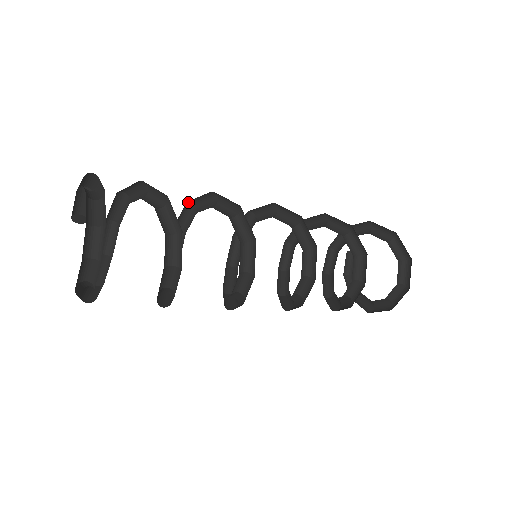
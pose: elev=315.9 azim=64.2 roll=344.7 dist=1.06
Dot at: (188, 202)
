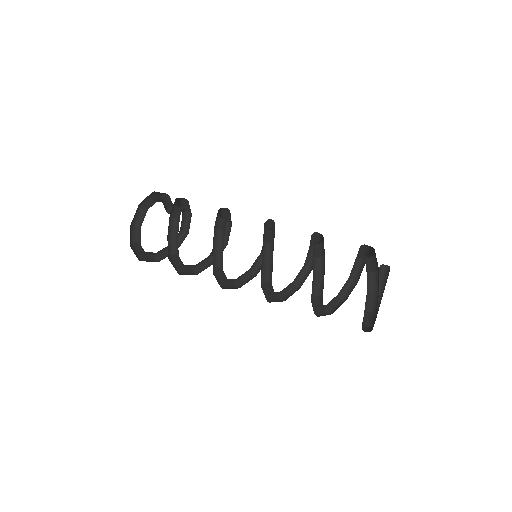
Dot at: (226, 208)
